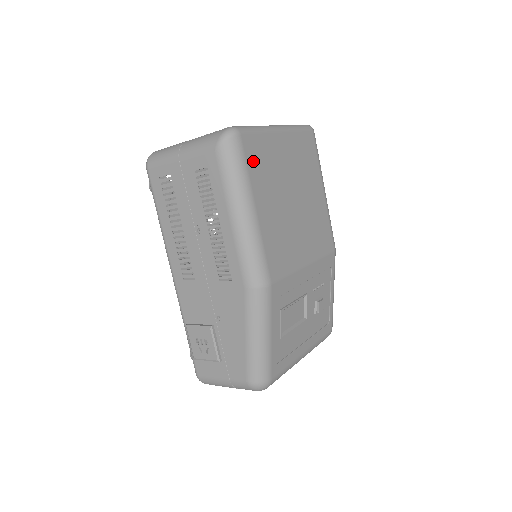
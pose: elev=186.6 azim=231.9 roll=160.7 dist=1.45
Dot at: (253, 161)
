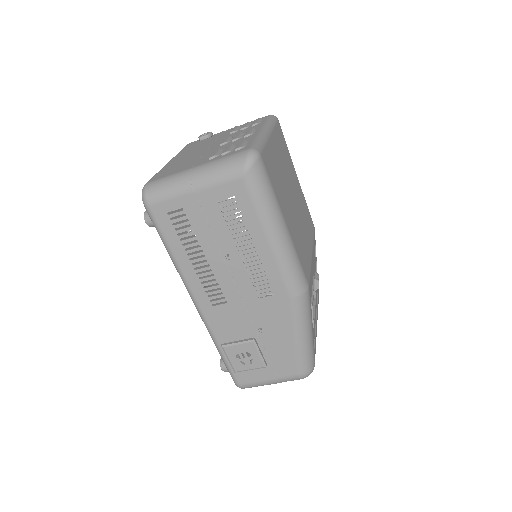
Dot at: (272, 177)
